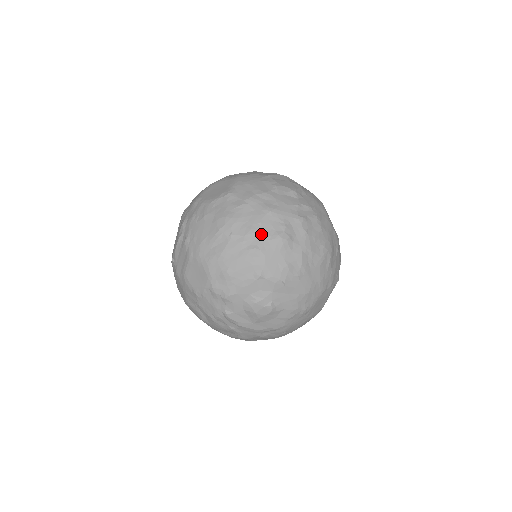
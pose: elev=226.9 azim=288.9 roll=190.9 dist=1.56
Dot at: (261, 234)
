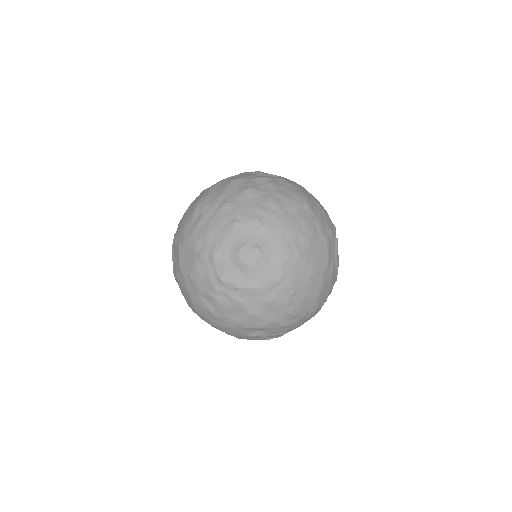
Dot at: (229, 194)
